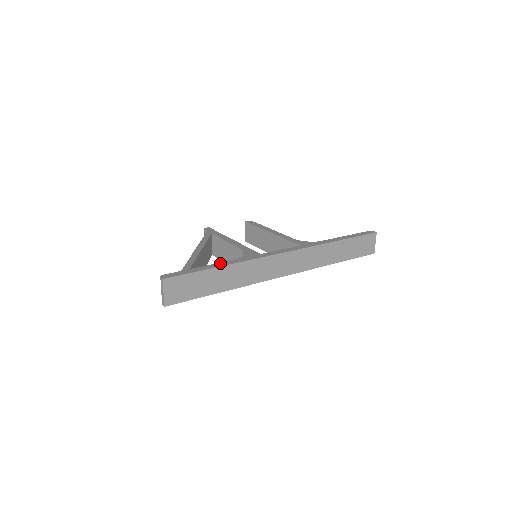
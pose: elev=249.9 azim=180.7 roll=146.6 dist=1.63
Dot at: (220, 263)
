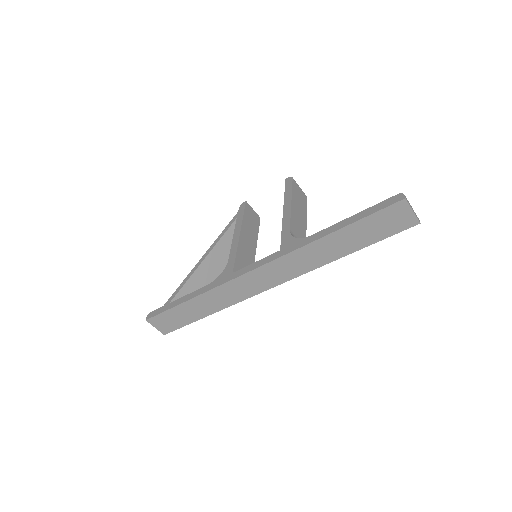
Dot at: (192, 293)
